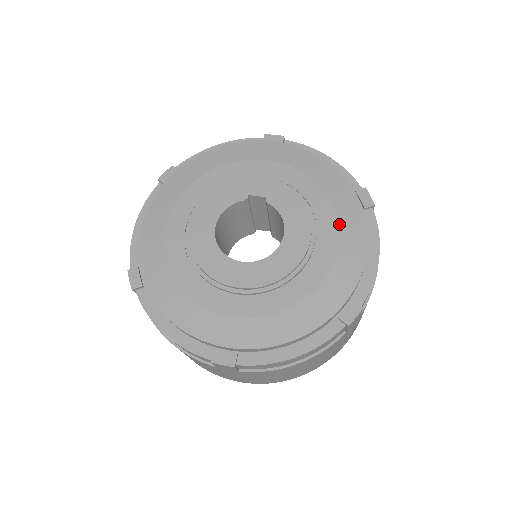
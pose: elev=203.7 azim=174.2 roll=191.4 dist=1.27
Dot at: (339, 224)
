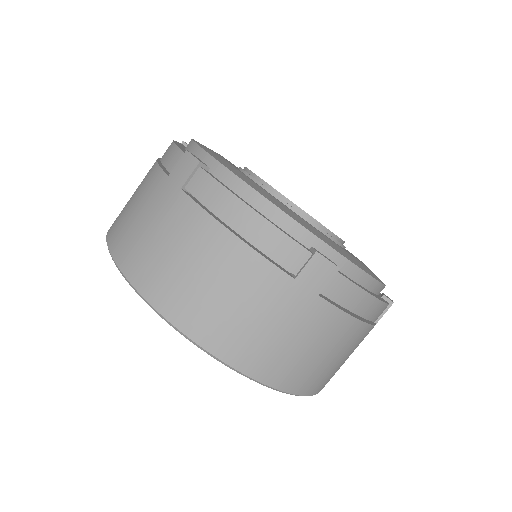
Dot at: occluded
